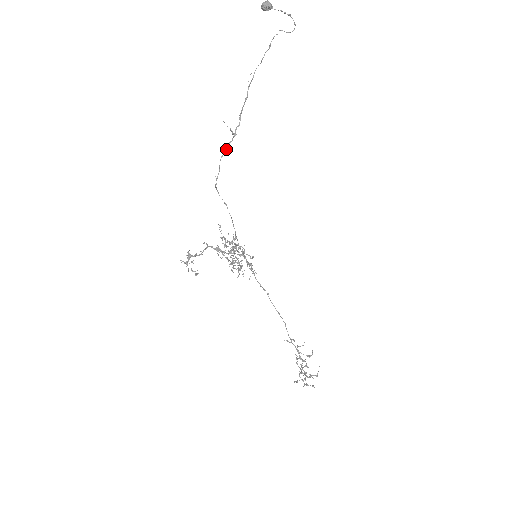
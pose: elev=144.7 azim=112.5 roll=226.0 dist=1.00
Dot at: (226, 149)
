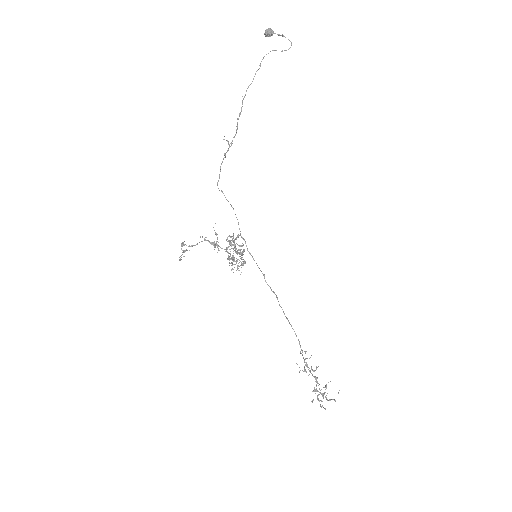
Dot at: (224, 157)
